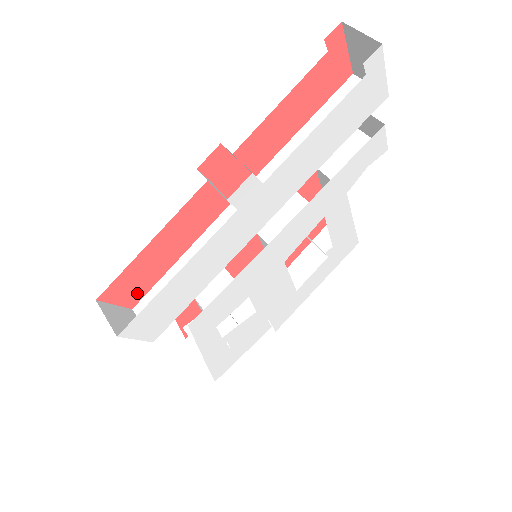
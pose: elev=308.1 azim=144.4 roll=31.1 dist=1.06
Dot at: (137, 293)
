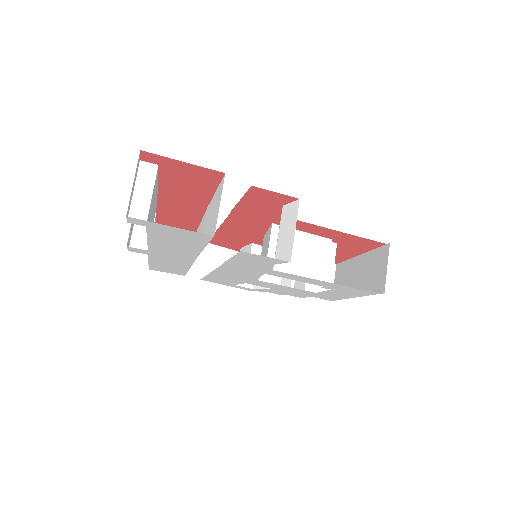
Dot at: occluded
